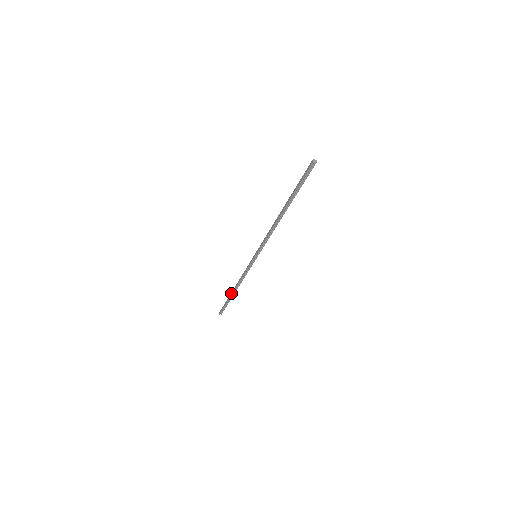
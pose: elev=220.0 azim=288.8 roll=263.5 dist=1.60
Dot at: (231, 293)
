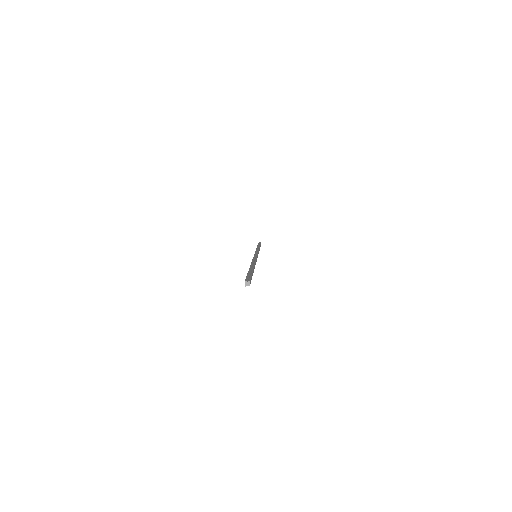
Dot at: occluded
